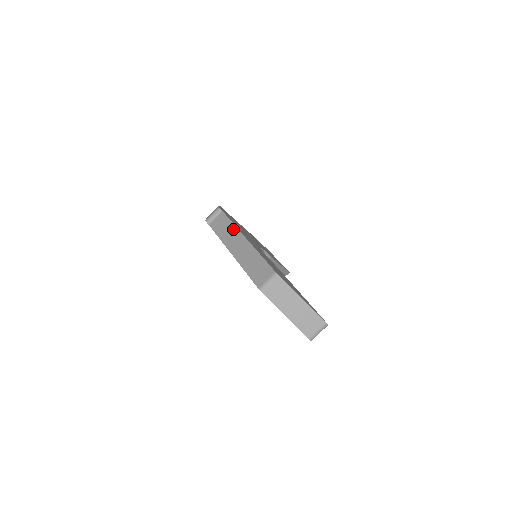
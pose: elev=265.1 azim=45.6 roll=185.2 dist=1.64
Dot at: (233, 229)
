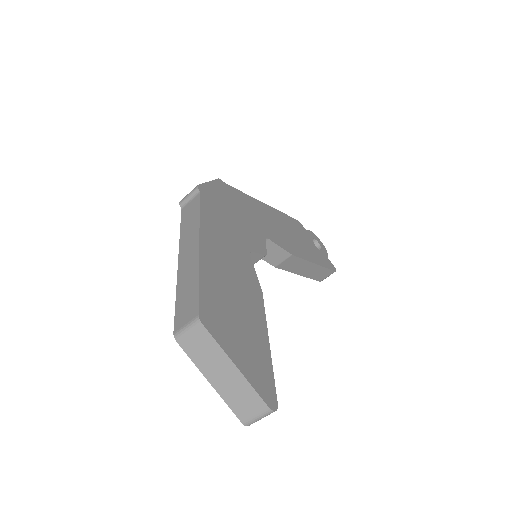
Dot at: (195, 224)
